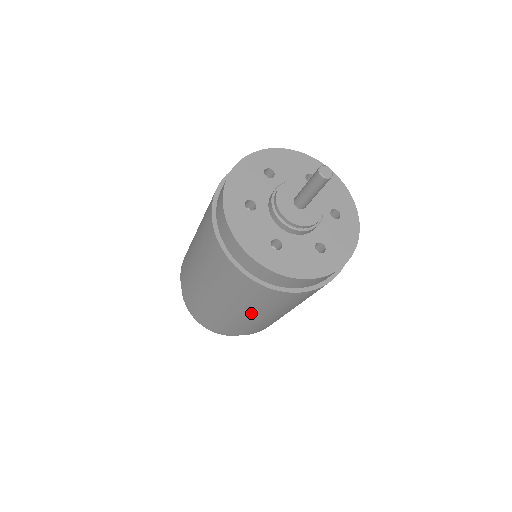
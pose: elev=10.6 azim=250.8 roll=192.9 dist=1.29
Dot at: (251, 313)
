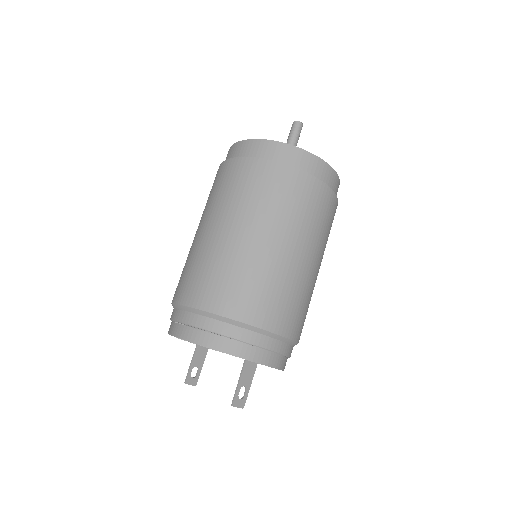
Dot at: (295, 243)
